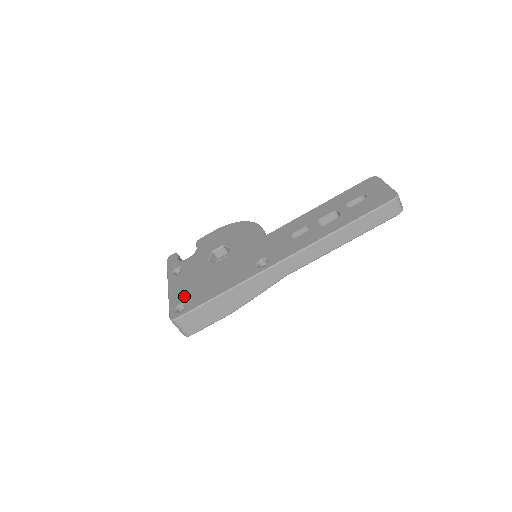
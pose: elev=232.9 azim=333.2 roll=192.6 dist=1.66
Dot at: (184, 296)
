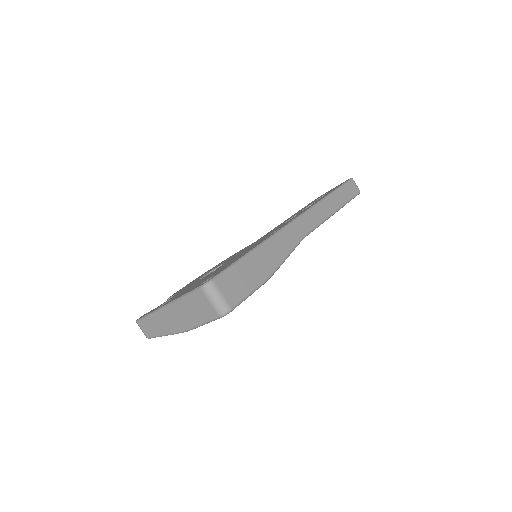
Dot at: occluded
